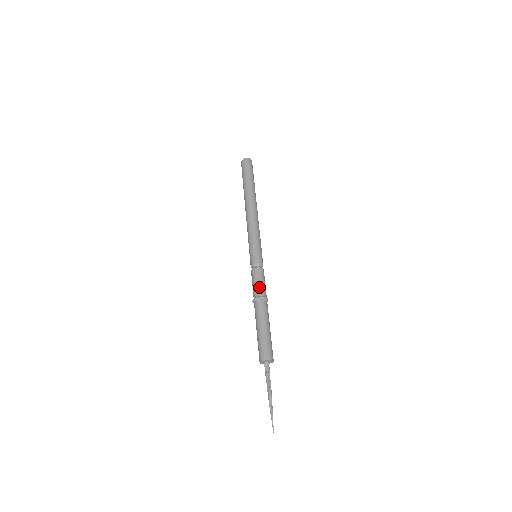
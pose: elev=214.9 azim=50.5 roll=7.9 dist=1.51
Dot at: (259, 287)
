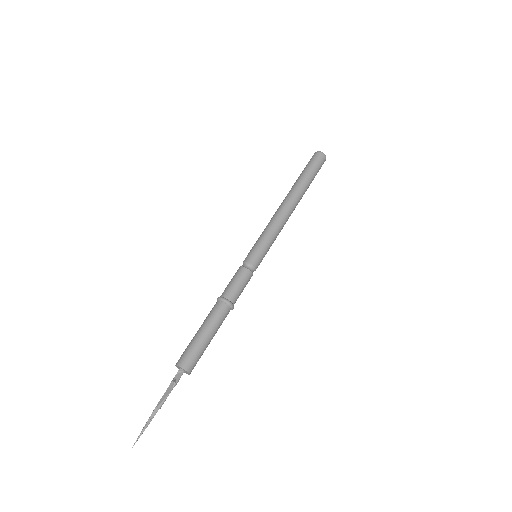
Dot at: (233, 289)
